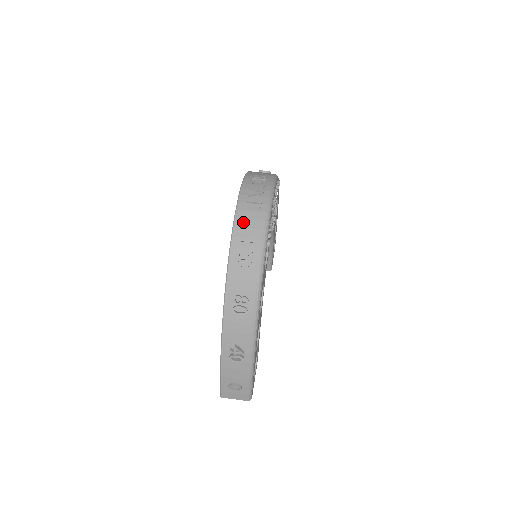
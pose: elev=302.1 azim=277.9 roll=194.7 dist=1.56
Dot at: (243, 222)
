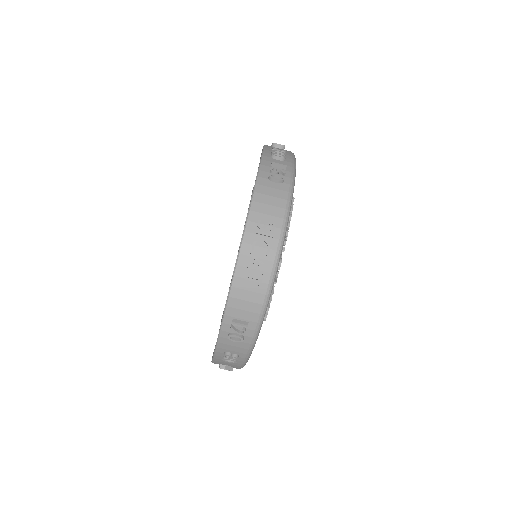
Dot at: (238, 303)
